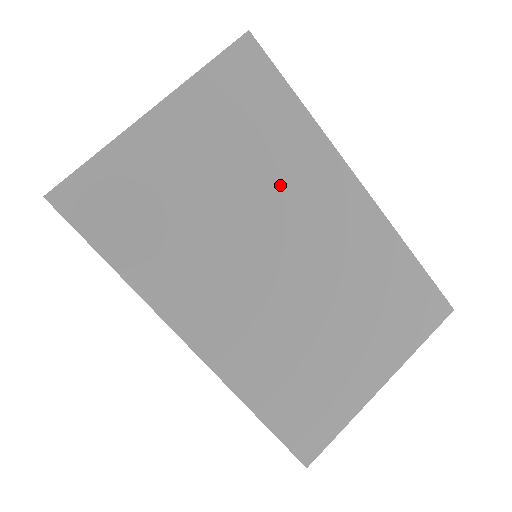
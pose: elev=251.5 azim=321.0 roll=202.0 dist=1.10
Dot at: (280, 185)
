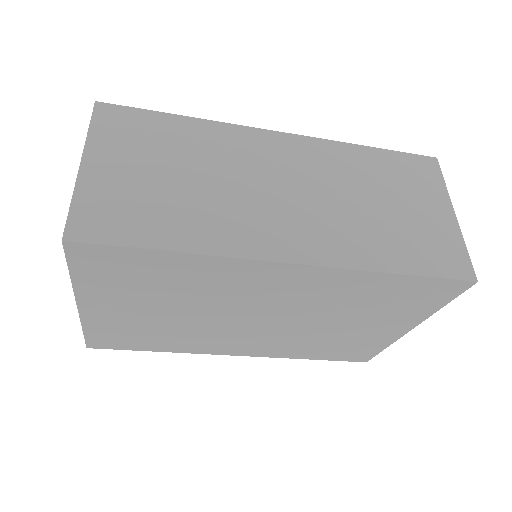
Dot at: (213, 294)
